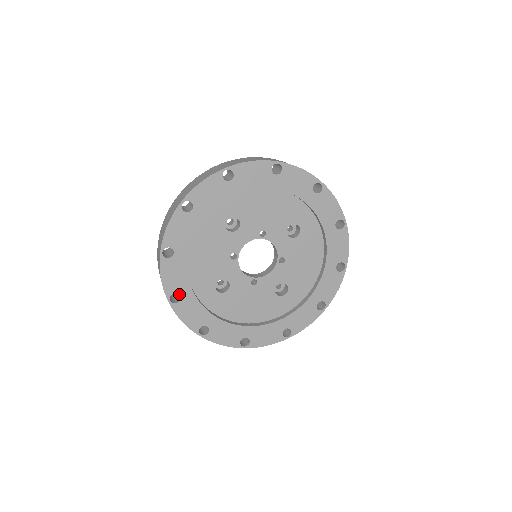
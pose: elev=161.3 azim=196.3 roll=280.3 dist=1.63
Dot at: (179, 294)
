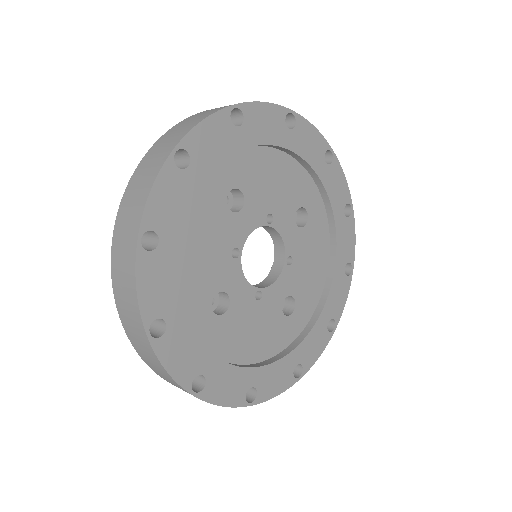
Dot at: (164, 319)
